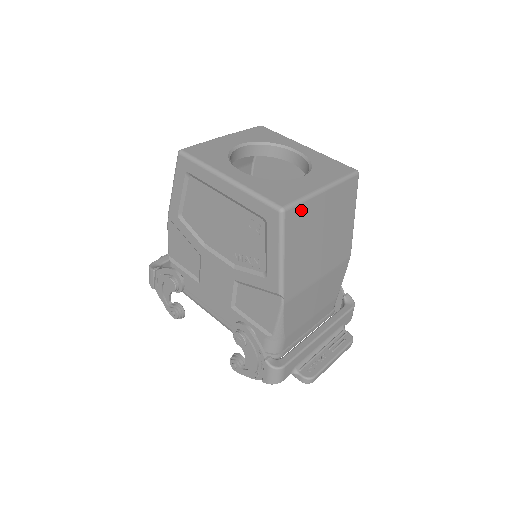
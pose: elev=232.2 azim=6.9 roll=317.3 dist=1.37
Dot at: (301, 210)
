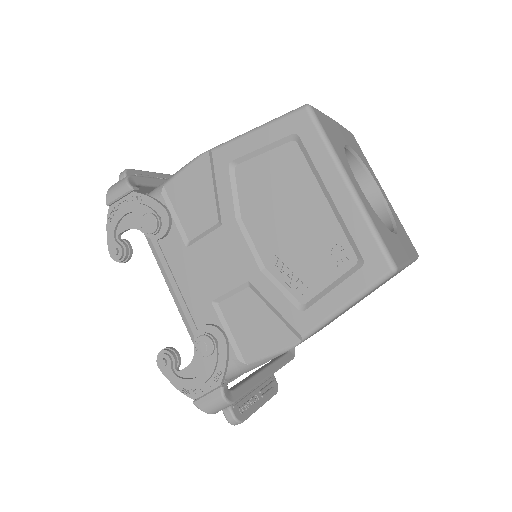
Dot at: occluded
